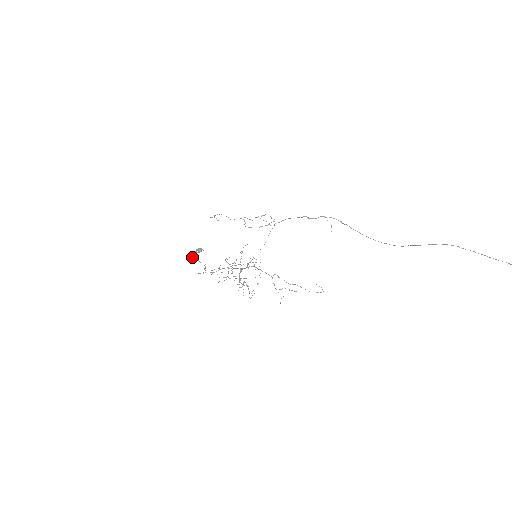
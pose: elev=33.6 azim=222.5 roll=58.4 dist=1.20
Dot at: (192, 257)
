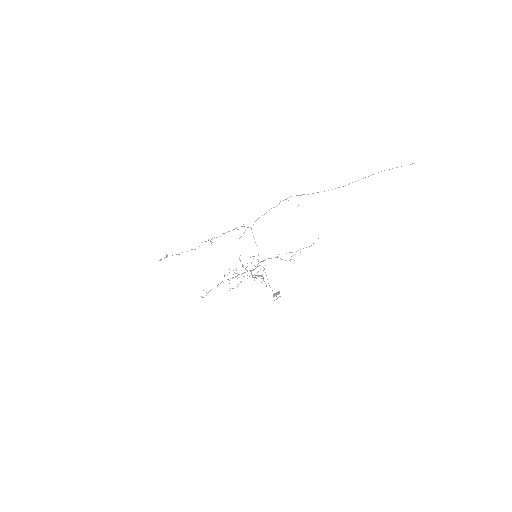
Dot at: occluded
